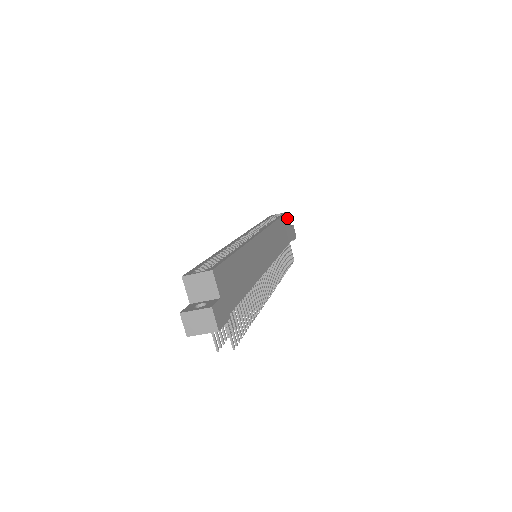
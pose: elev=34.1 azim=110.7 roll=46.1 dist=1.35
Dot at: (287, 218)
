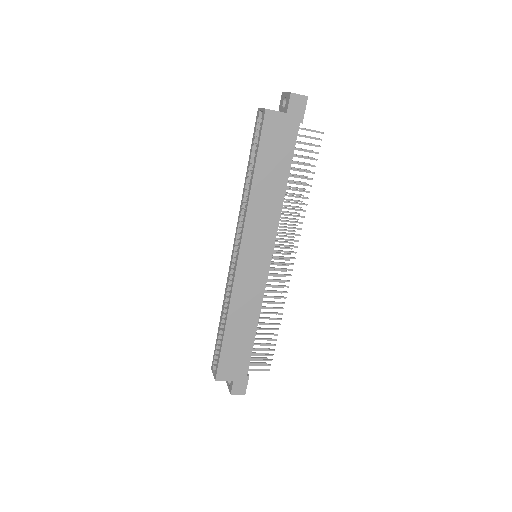
Dot at: (270, 121)
